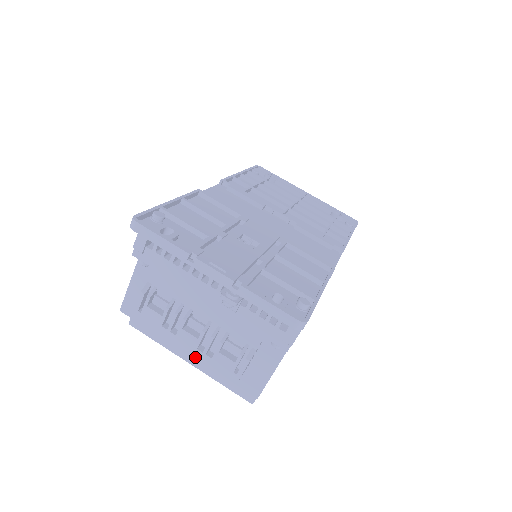
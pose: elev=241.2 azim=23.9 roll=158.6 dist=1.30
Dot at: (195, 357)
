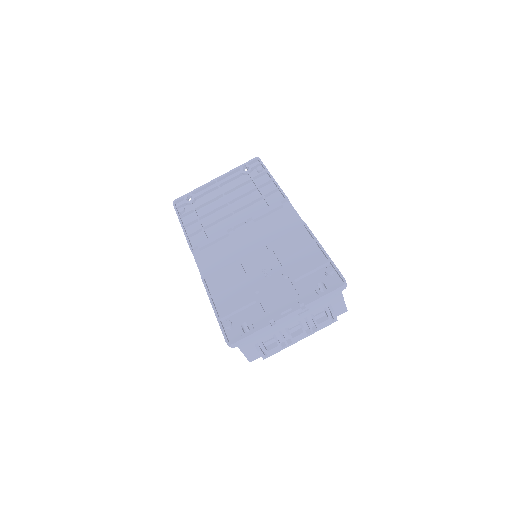
Dot at: occluded
